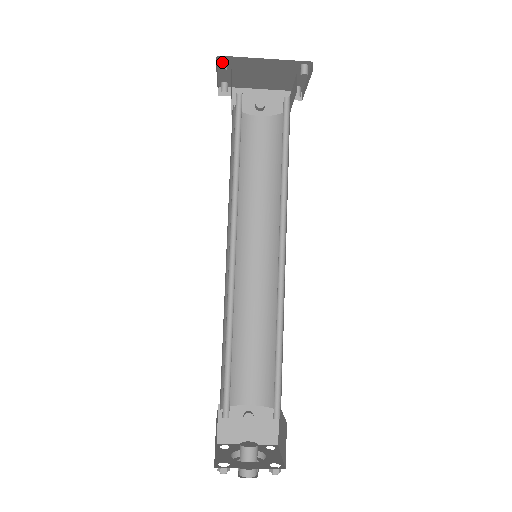
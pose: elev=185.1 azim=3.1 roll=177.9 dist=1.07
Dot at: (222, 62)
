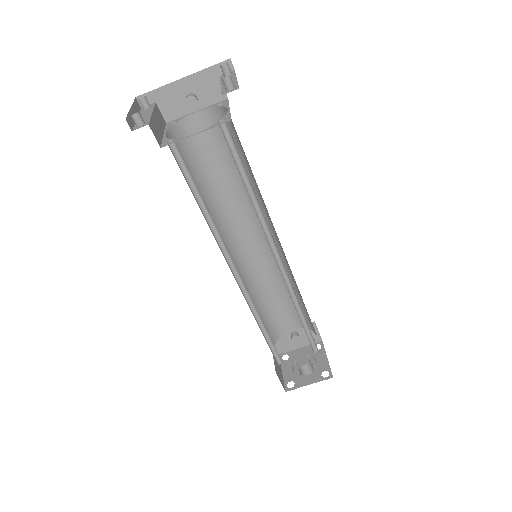
Dot at: (134, 119)
